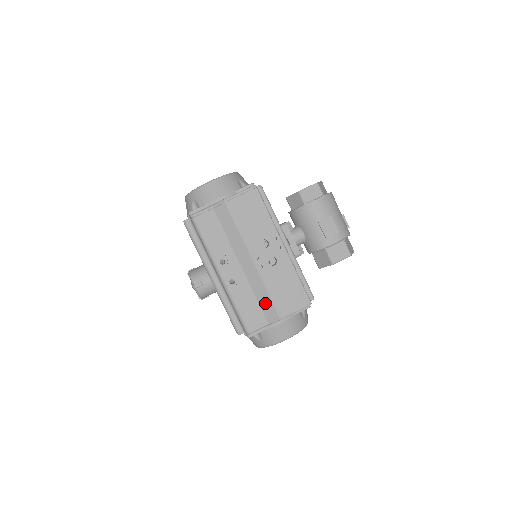
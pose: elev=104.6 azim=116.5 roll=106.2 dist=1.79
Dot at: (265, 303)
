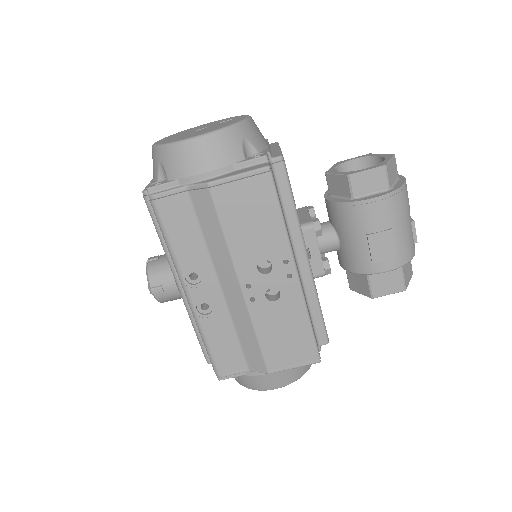
Dot at: (250, 347)
